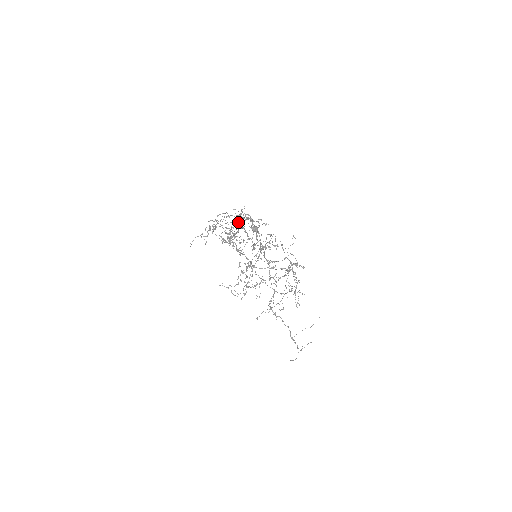
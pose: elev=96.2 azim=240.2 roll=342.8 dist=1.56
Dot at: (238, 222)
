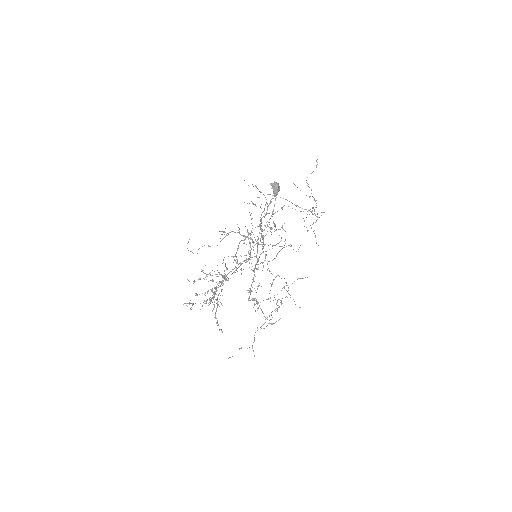
Dot at: (225, 274)
